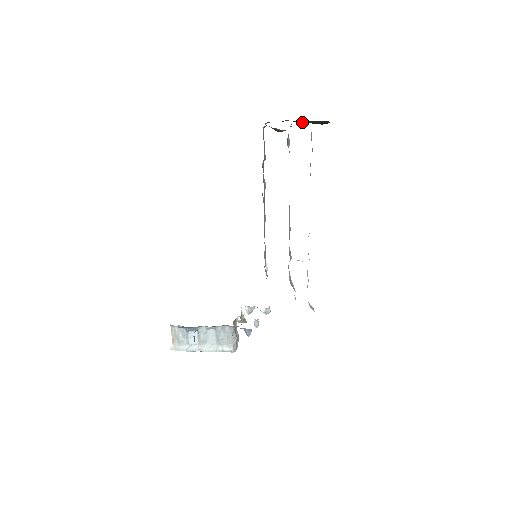
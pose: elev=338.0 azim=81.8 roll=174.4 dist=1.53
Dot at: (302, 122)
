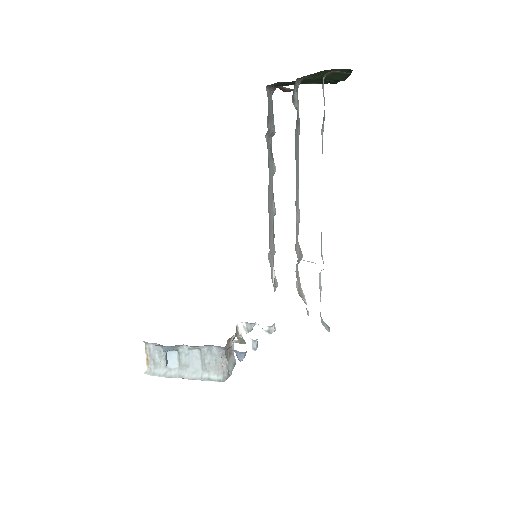
Dot at: (316, 77)
